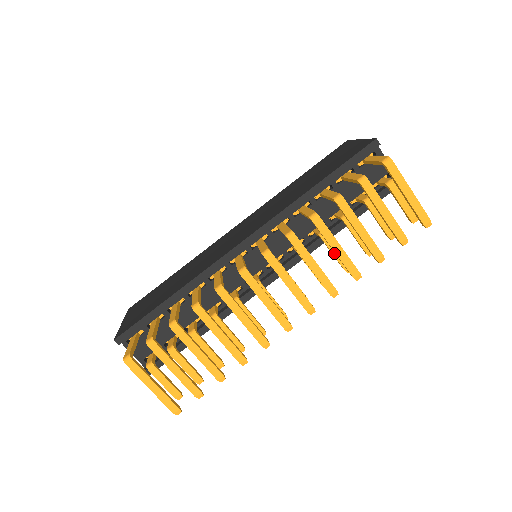
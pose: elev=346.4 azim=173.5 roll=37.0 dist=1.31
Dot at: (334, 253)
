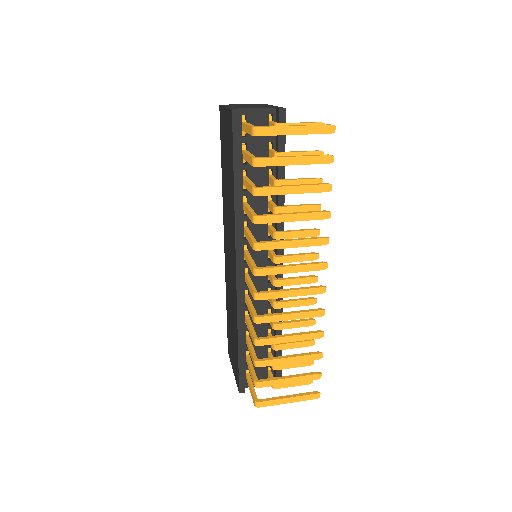
Dot at: occluded
